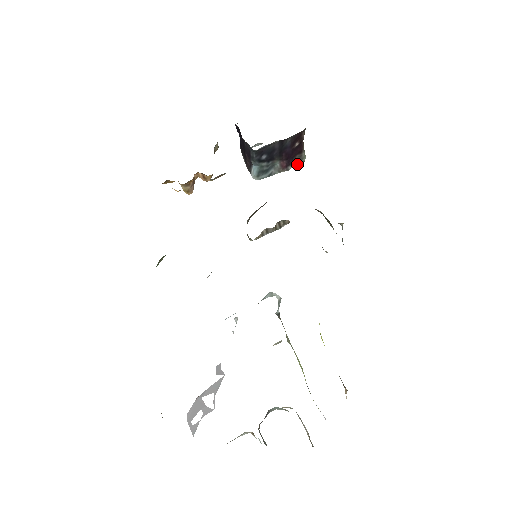
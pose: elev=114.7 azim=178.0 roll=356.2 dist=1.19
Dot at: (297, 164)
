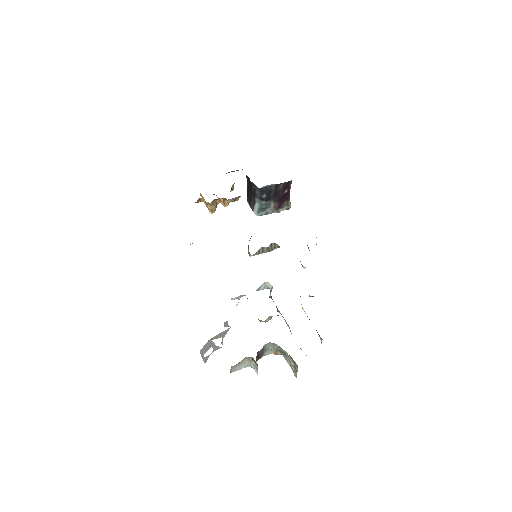
Dot at: (285, 209)
